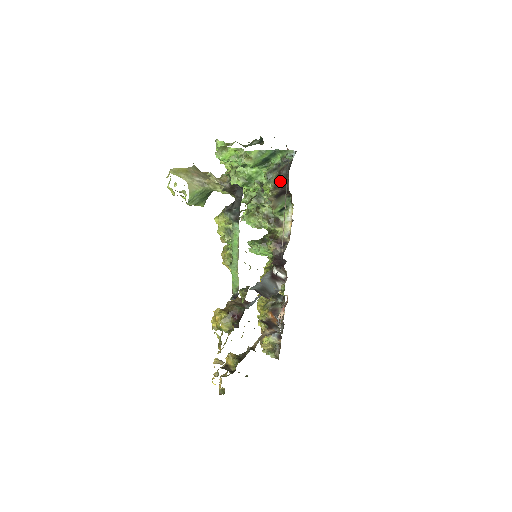
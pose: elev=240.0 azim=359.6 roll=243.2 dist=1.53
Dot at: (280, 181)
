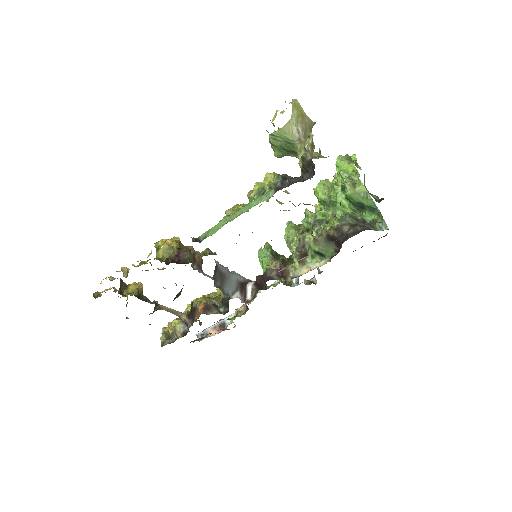
Dot at: (347, 230)
